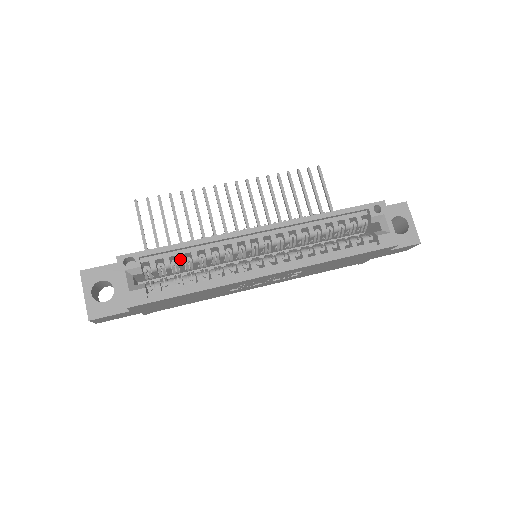
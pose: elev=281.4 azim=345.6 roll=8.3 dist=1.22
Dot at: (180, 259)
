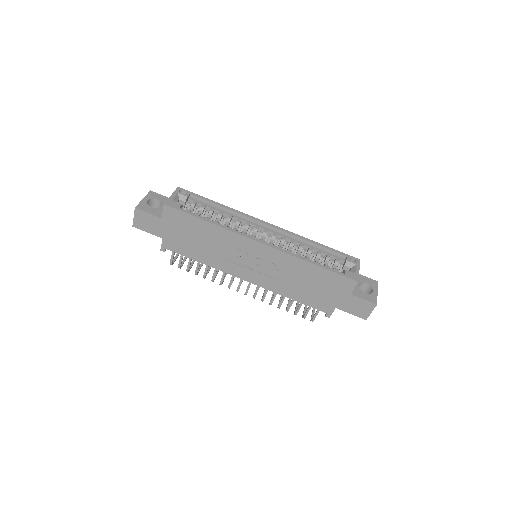
Dot at: (211, 210)
